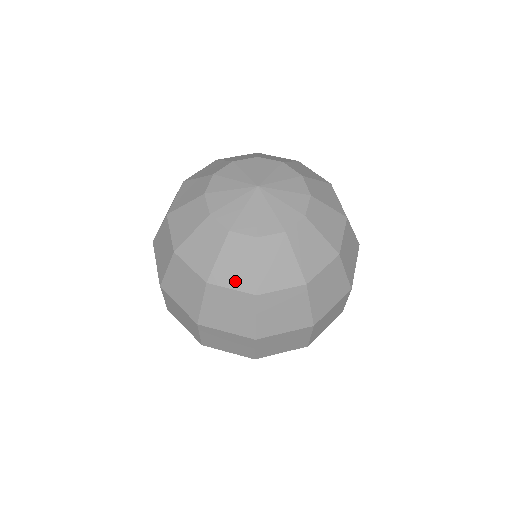
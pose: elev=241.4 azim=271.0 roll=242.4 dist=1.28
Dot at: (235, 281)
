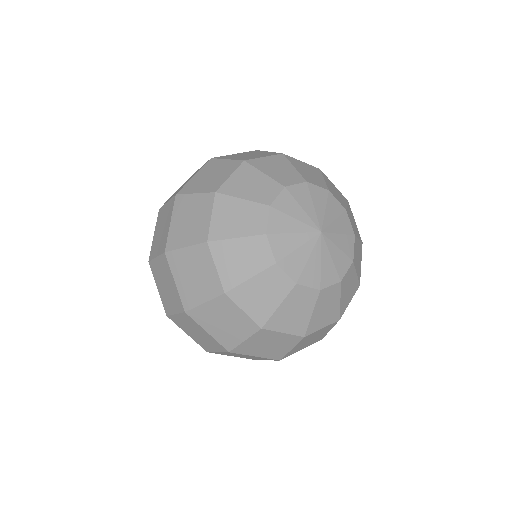
Dot at: (225, 267)
